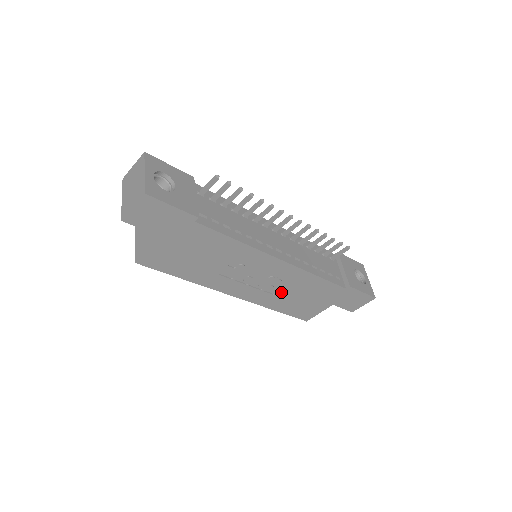
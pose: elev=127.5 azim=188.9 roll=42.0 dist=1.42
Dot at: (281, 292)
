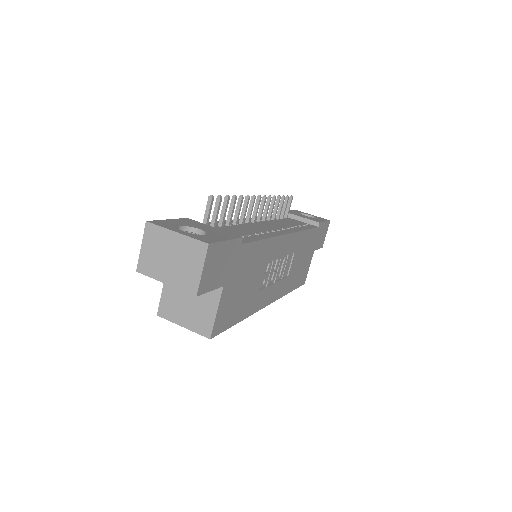
Dot at: (291, 269)
